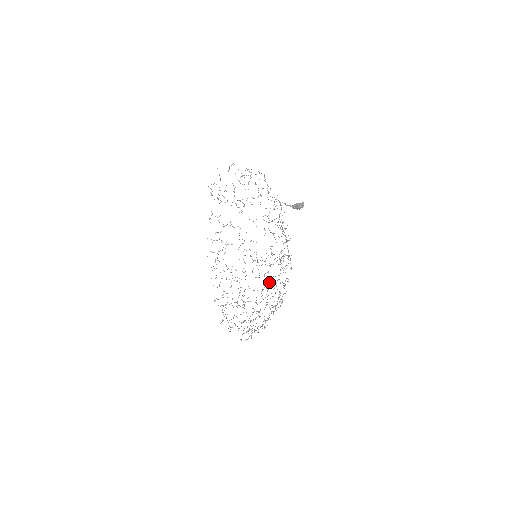
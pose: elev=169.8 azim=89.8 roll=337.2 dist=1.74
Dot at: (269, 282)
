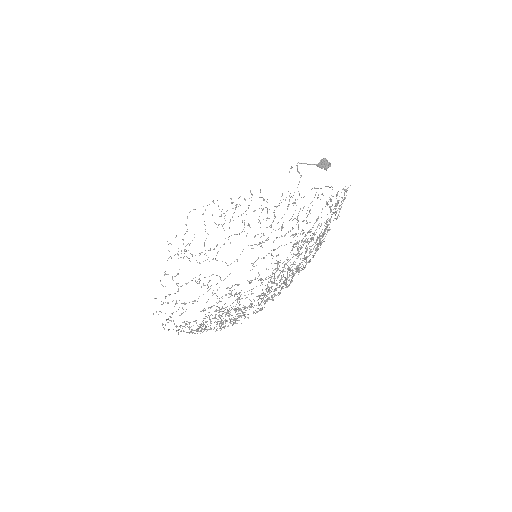
Dot at: occluded
